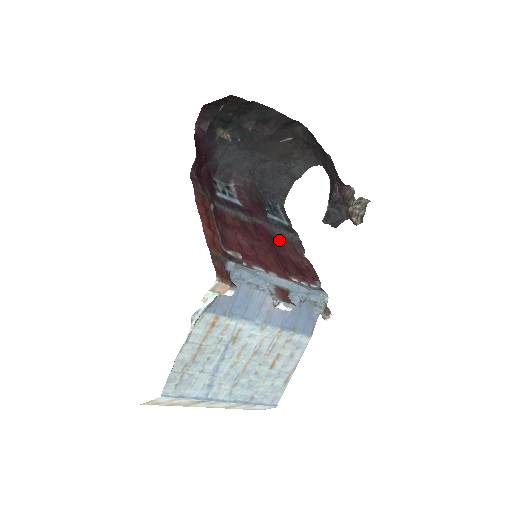
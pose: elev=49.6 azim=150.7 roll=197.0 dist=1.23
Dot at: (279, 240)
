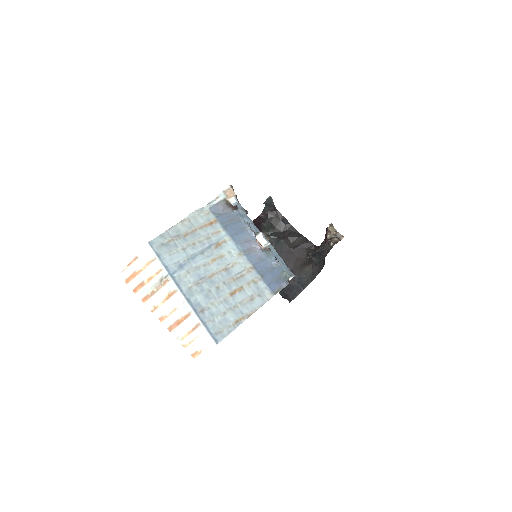
Dot at: occluded
